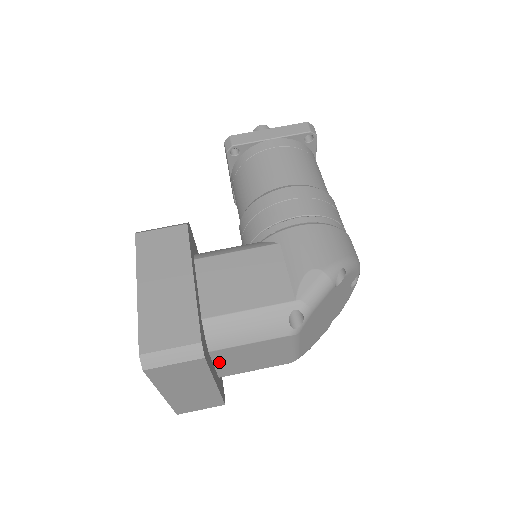
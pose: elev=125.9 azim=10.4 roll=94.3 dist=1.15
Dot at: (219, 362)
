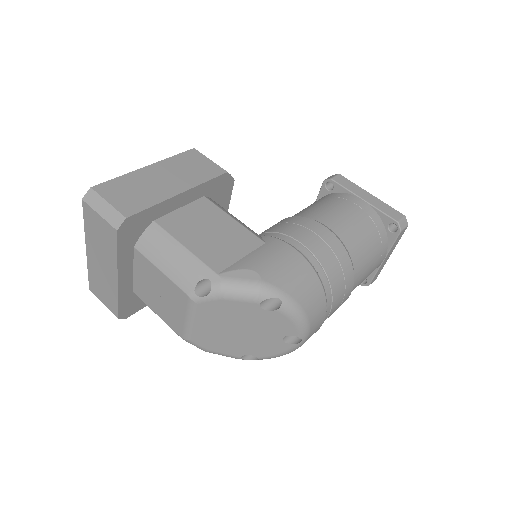
Dot at: (137, 270)
